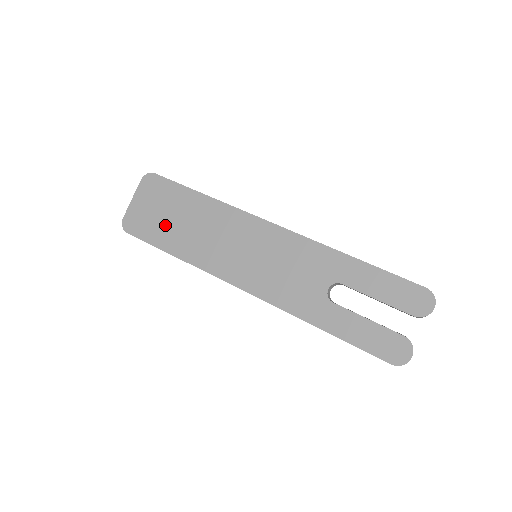
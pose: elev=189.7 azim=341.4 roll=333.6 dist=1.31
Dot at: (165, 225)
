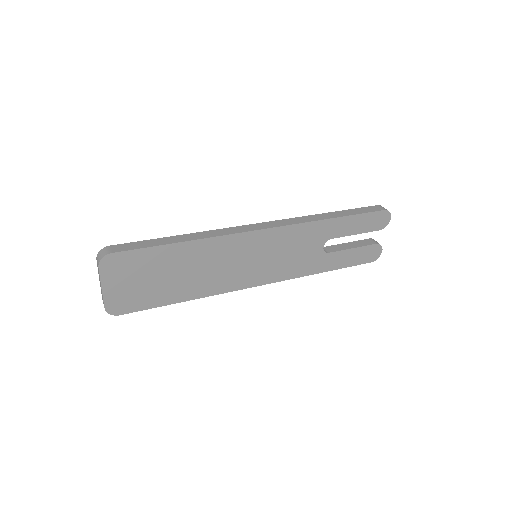
Dot at: (159, 287)
